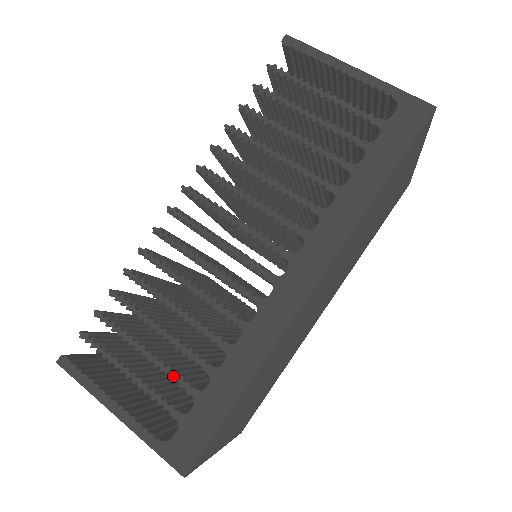
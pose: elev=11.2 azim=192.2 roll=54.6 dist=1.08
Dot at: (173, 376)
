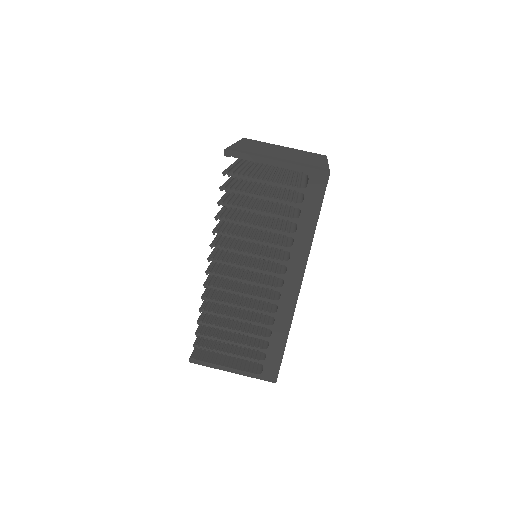
Dot at: (250, 348)
